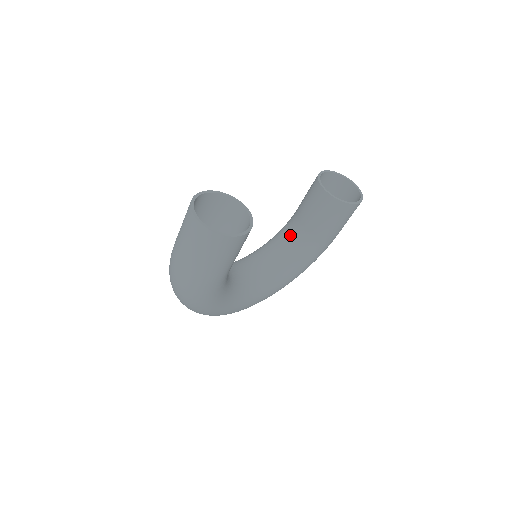
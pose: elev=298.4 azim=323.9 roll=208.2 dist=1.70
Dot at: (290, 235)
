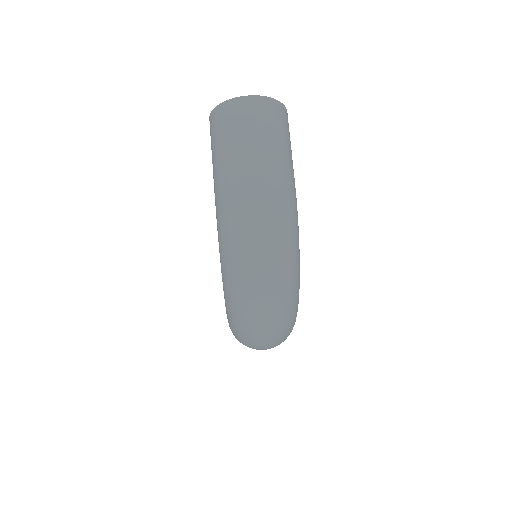
Dot at: occluded
